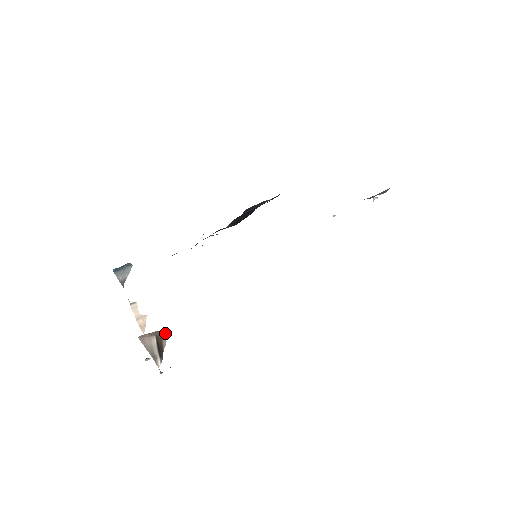
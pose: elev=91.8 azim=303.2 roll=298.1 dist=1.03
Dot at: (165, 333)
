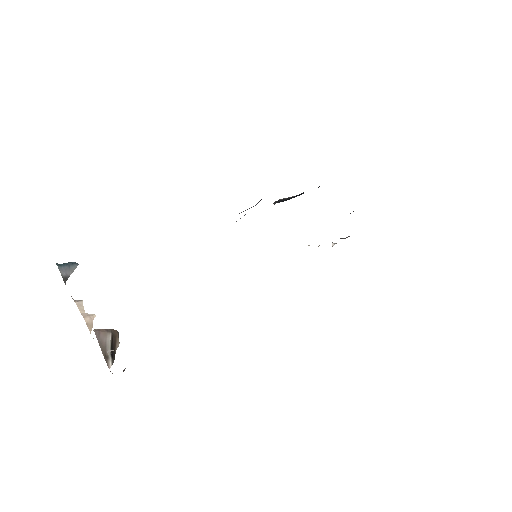
Dot at: (118, 334)
